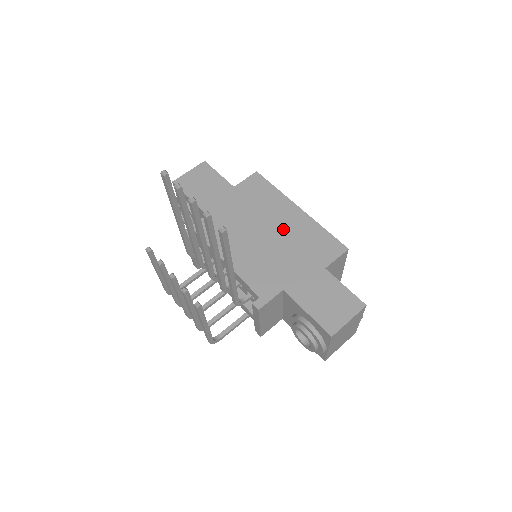
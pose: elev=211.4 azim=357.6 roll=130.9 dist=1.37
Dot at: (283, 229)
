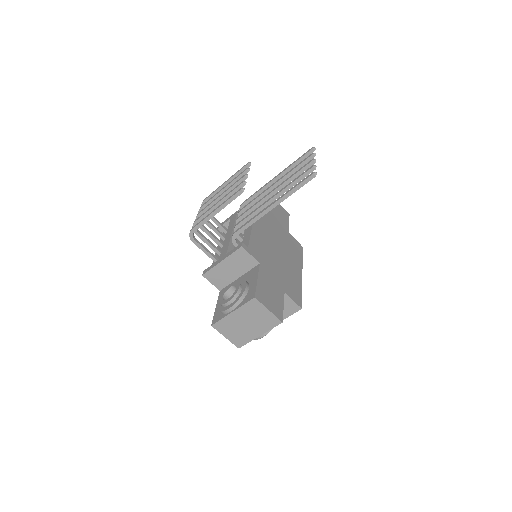
Dot at: (287, 263)
